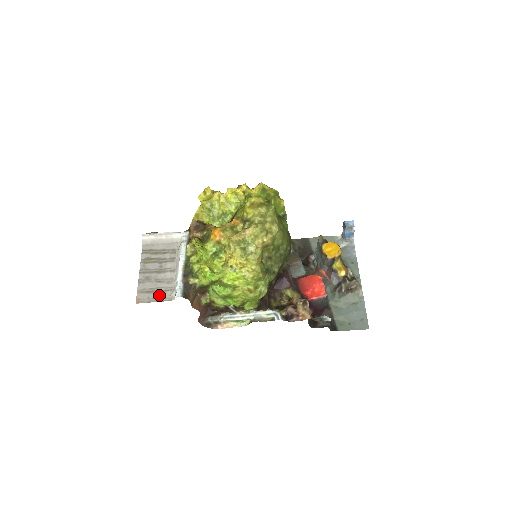
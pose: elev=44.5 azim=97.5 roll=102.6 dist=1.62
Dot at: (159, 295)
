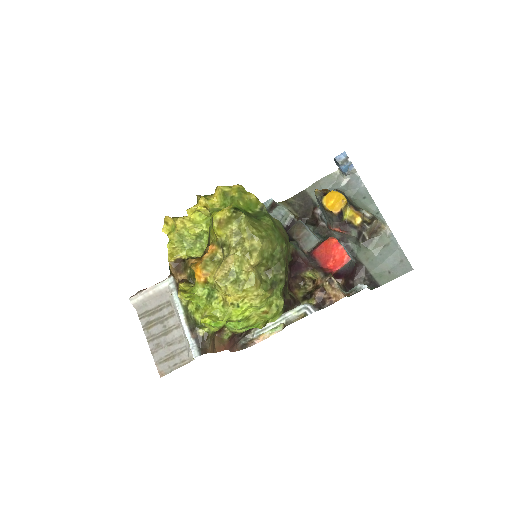
Dot at: (177, 360)
